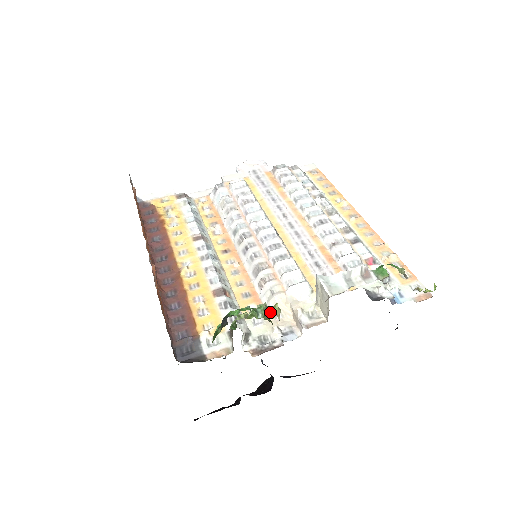
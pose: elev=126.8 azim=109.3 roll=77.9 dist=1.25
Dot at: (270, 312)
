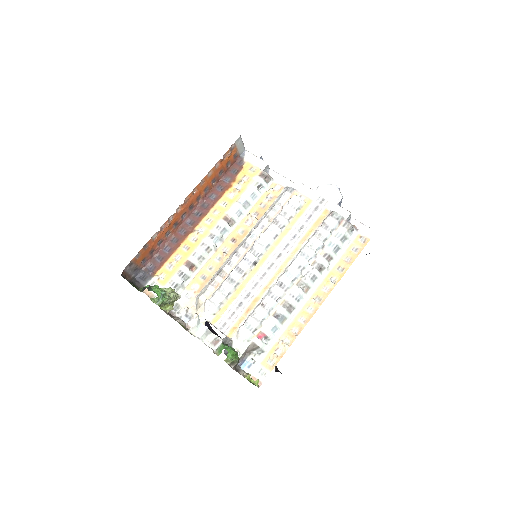
Dot at: (166, 306)
